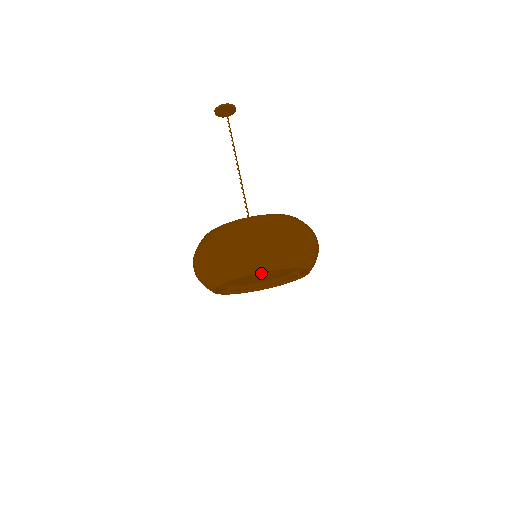
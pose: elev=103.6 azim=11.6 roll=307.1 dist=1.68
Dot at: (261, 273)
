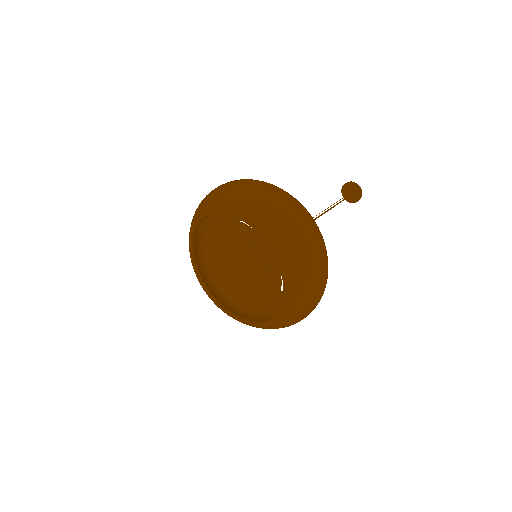
Dot at: (242, 257)
